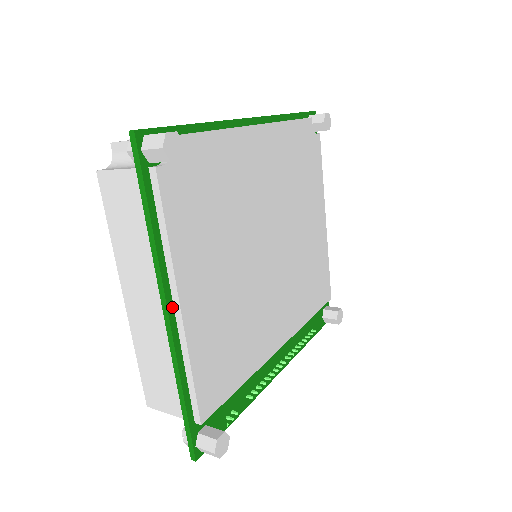
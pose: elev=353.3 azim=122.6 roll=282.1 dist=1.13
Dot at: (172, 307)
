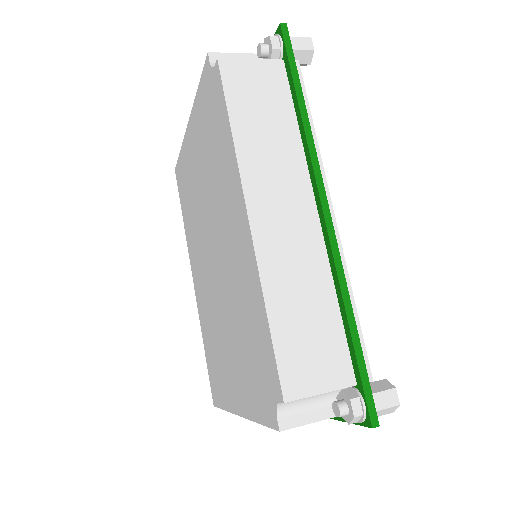
Dot at: occluded
